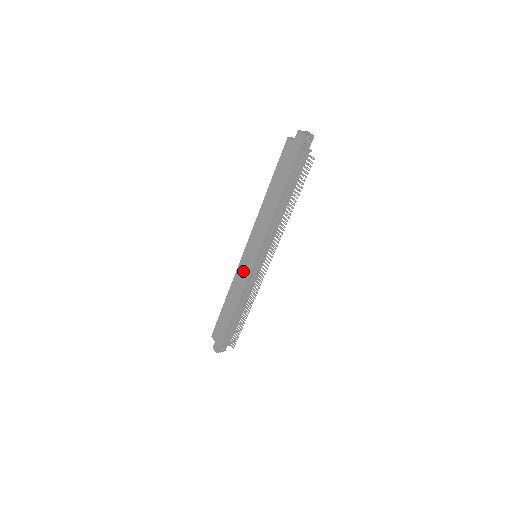
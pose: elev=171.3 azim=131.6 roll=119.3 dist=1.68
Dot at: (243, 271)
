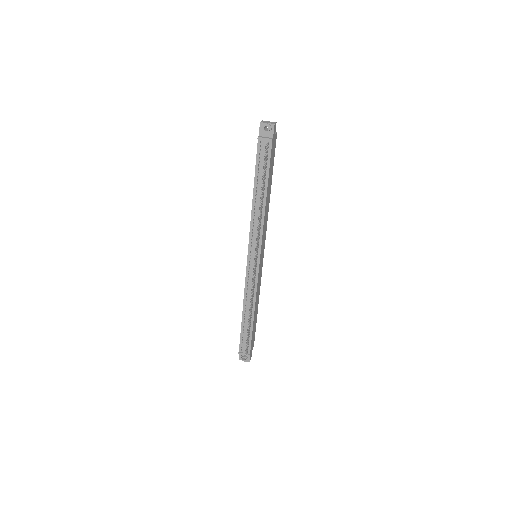
Dot at: occluded
